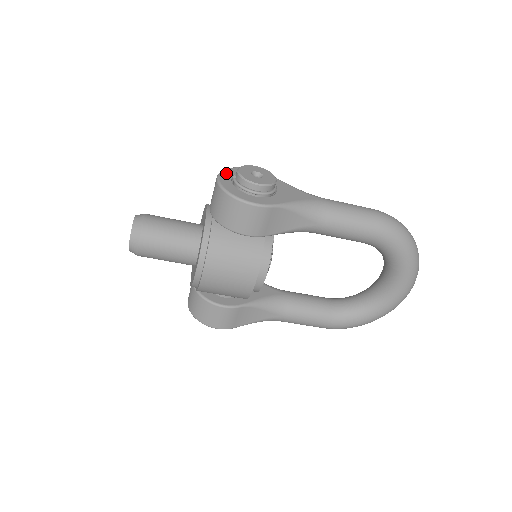
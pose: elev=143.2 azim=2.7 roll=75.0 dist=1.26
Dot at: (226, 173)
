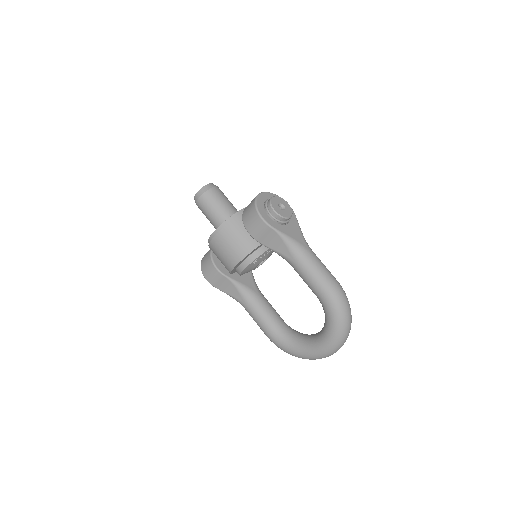
Dot at: (269, 195)
